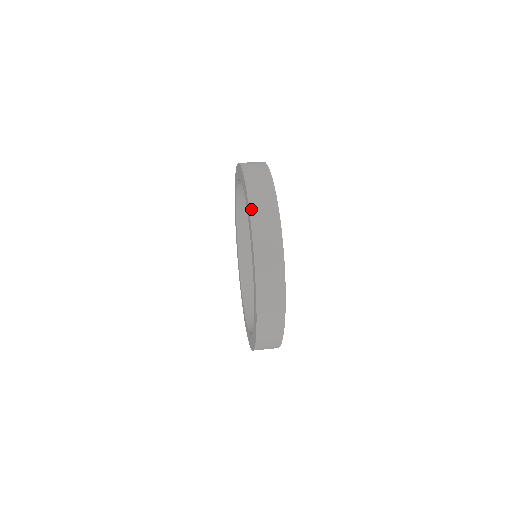
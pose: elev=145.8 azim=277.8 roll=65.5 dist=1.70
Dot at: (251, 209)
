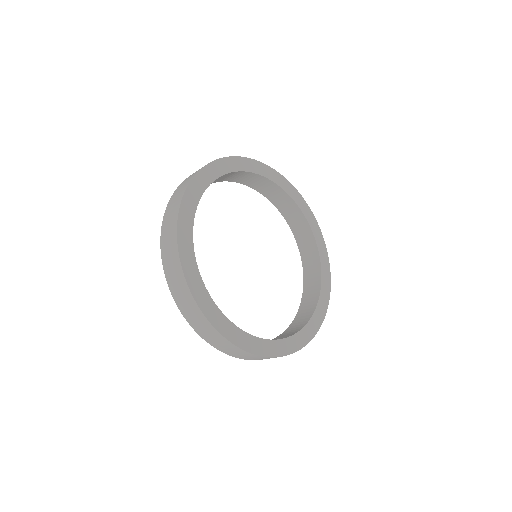
Dot at: occluded
